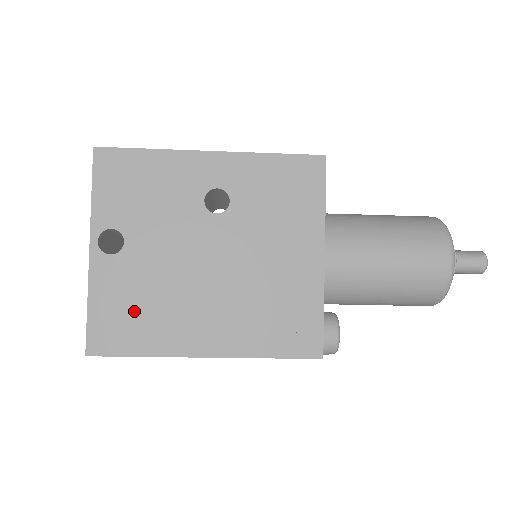
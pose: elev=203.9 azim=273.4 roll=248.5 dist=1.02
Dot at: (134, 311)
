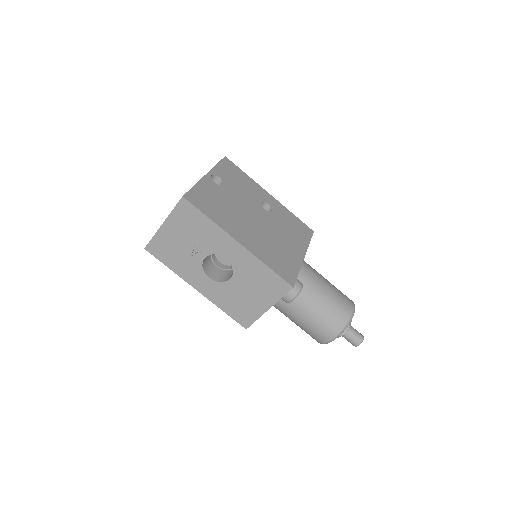
Dot at: (214, 203)
